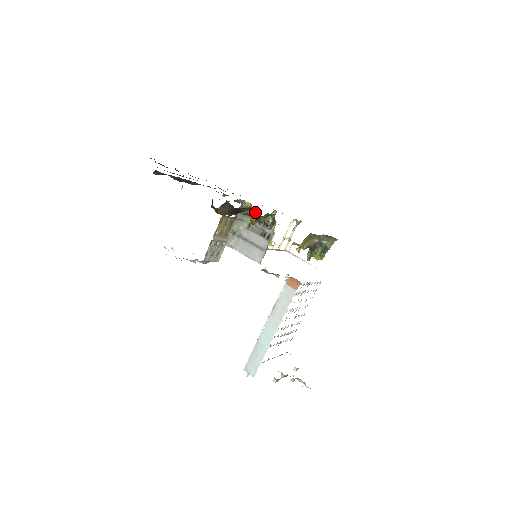
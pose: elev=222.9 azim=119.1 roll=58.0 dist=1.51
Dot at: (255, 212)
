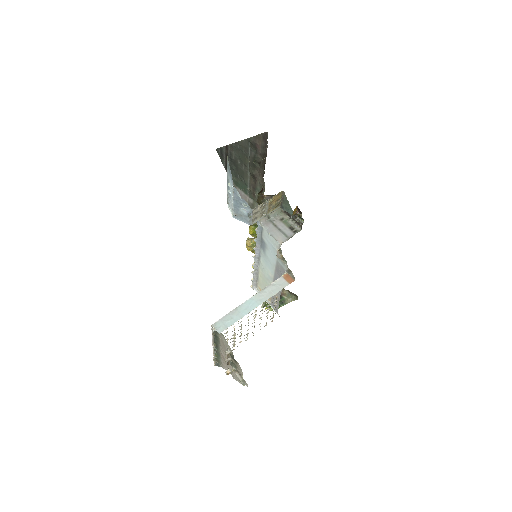
Dot at: occluded
